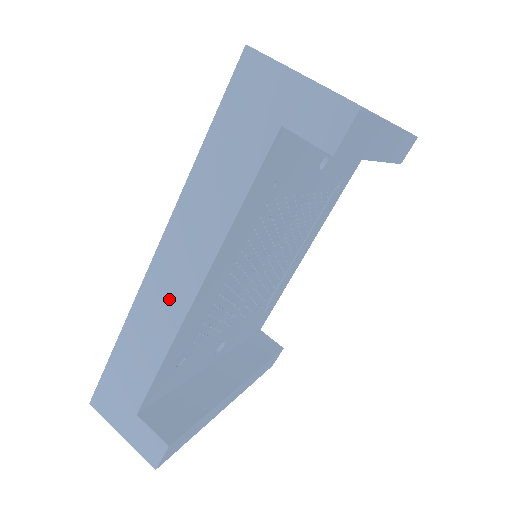
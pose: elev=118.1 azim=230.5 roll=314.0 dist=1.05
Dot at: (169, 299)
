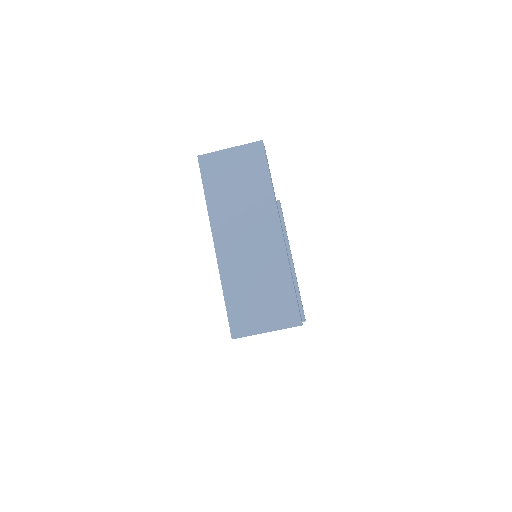
Dot at: occluded
